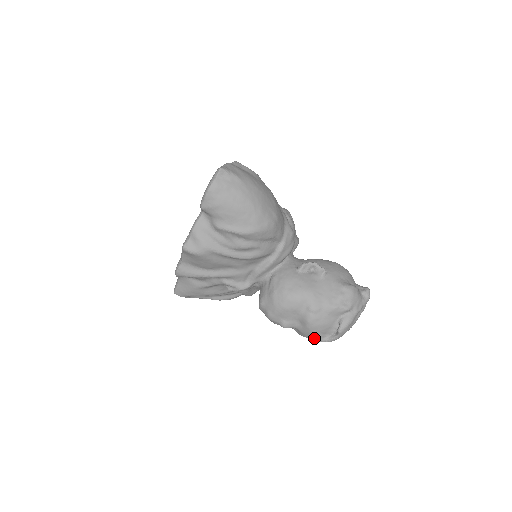
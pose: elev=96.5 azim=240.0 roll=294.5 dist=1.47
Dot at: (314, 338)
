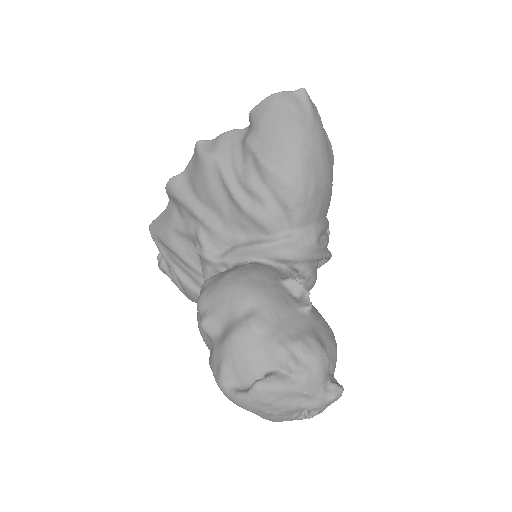
Dot at: (219, 371)
